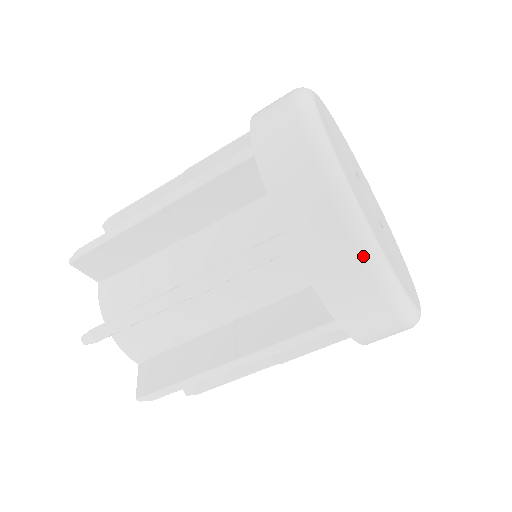
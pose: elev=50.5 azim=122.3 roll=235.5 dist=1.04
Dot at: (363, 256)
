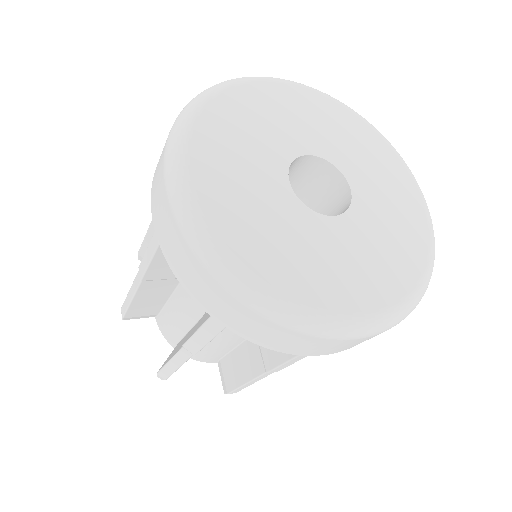
Dot at: (285, 326)
